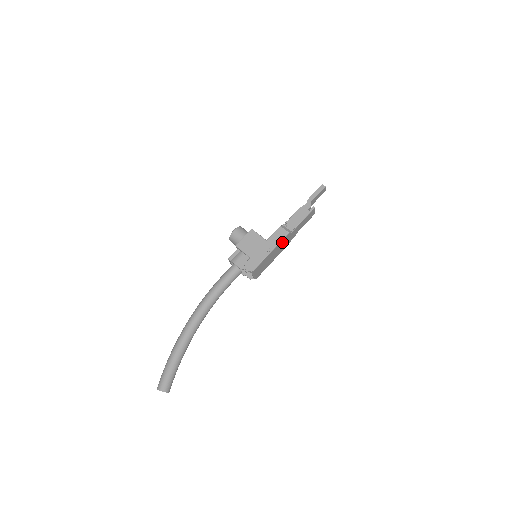
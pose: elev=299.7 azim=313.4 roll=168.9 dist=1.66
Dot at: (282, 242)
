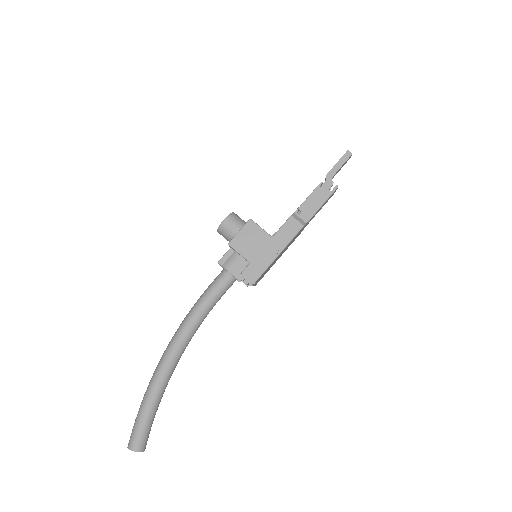
Dot at: (293, 238)
